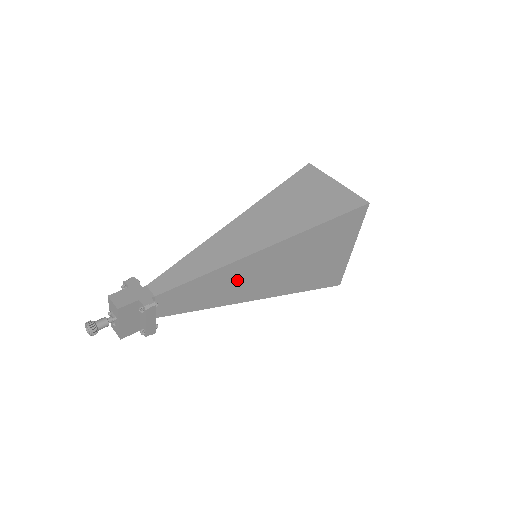
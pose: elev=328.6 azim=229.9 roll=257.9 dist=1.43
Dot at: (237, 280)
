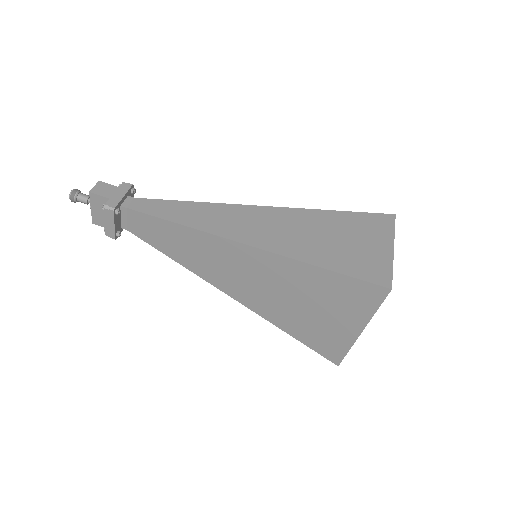
Dot at: (207, 255)
